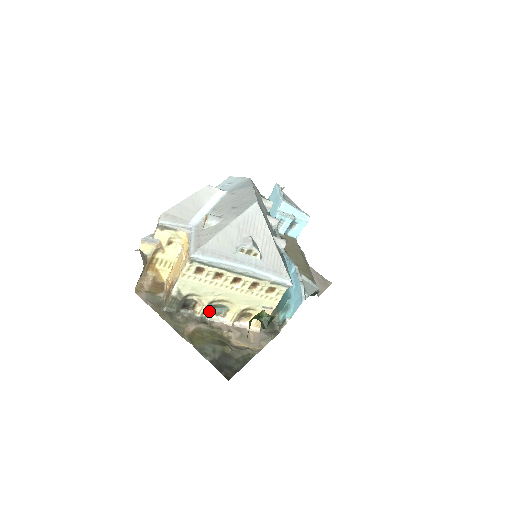
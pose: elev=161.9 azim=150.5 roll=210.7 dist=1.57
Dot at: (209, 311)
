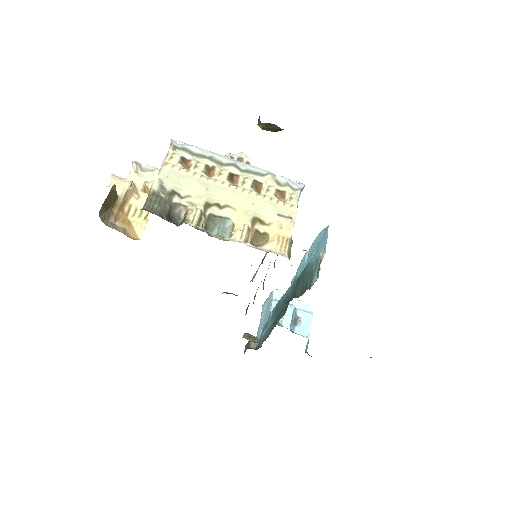
Dot at: occluded
